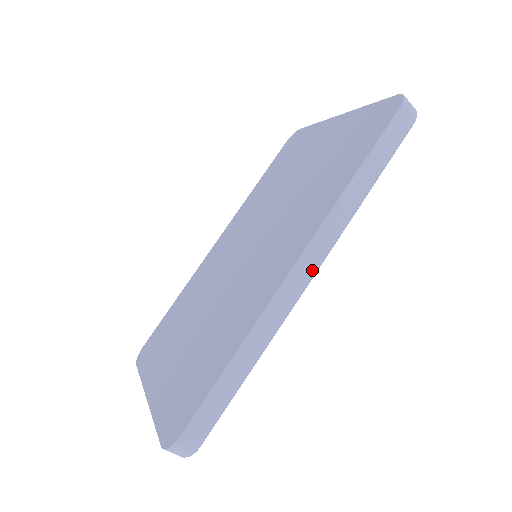
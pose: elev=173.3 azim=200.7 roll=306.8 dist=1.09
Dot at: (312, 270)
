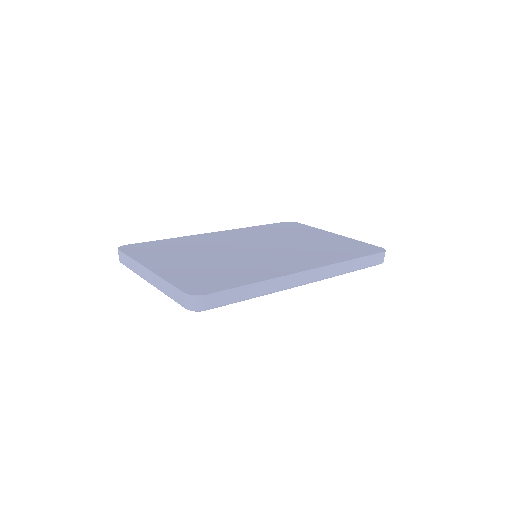
Dot at: (310, 280)
